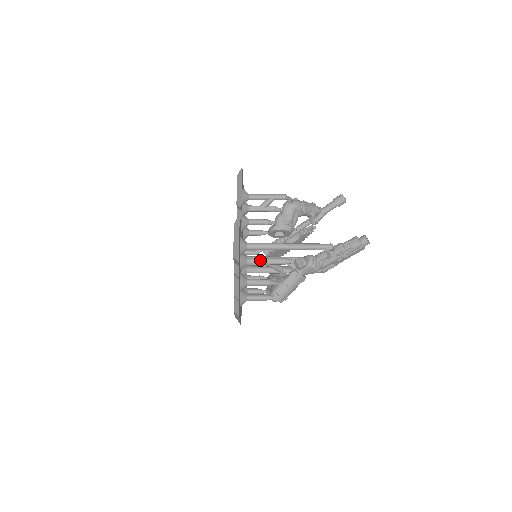
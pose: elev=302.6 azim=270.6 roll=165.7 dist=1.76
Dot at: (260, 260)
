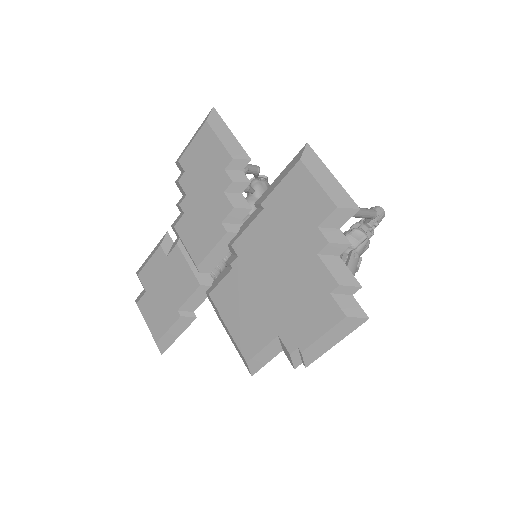
Dot at: occluded
